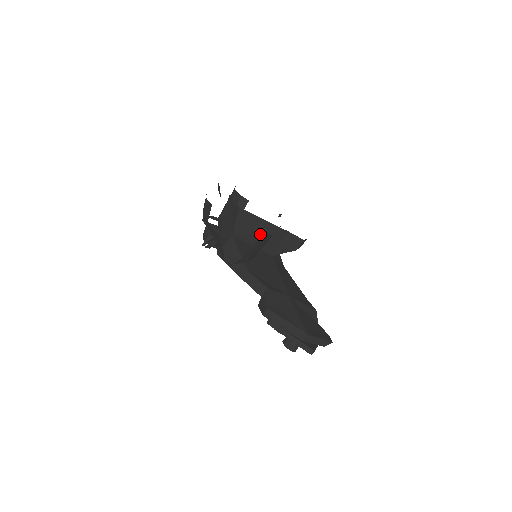
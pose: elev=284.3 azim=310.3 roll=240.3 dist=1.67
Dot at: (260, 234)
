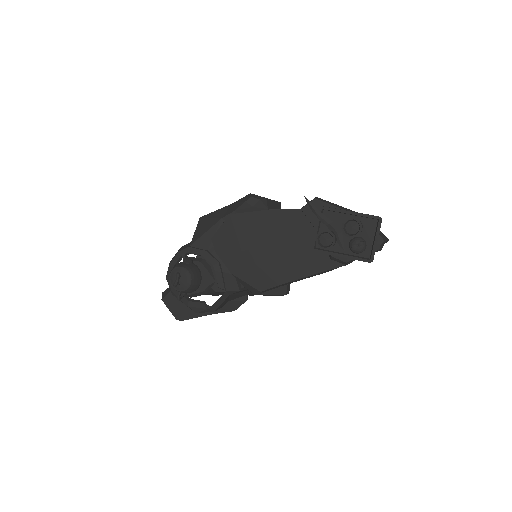
Dot at: occluded
